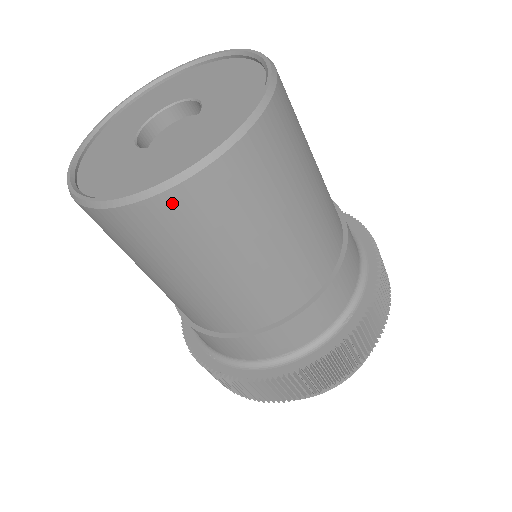
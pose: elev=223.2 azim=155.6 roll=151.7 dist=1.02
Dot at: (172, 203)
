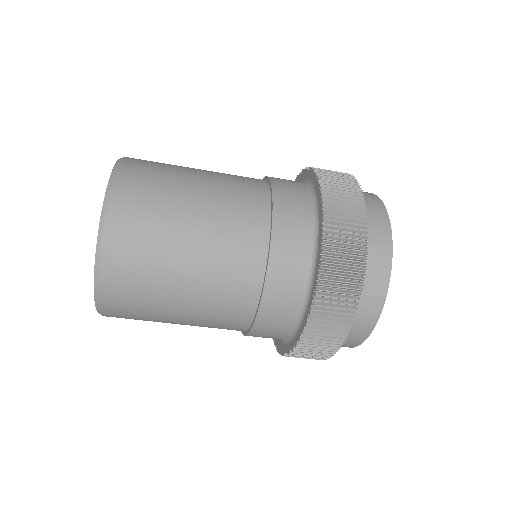
Dot at: (111, 253)
